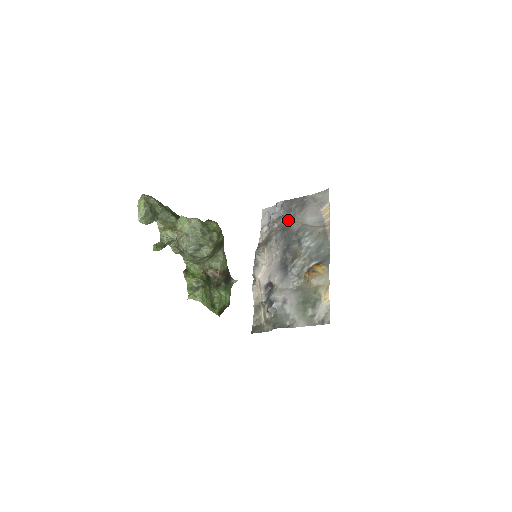
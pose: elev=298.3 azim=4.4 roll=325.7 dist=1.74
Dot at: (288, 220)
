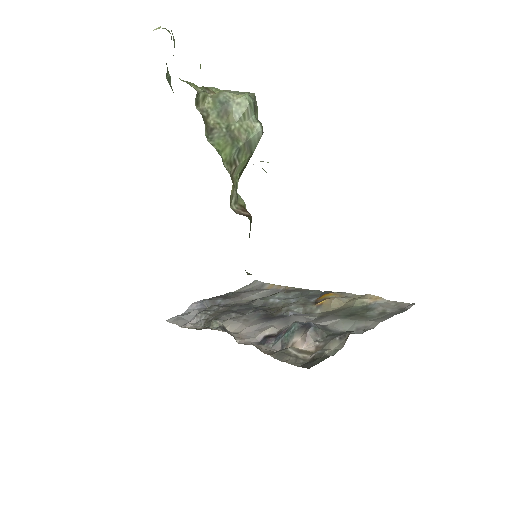
Dot at: (225, 306)
